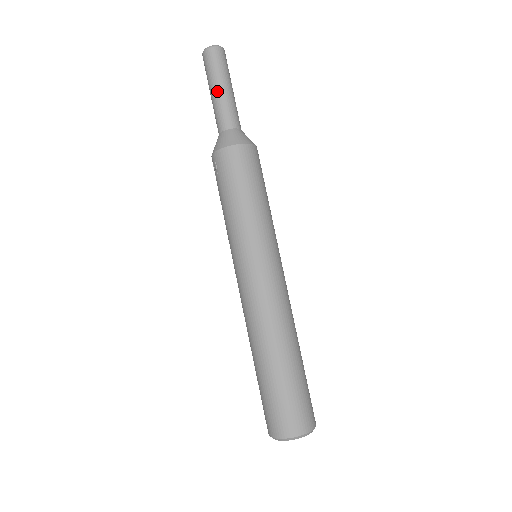
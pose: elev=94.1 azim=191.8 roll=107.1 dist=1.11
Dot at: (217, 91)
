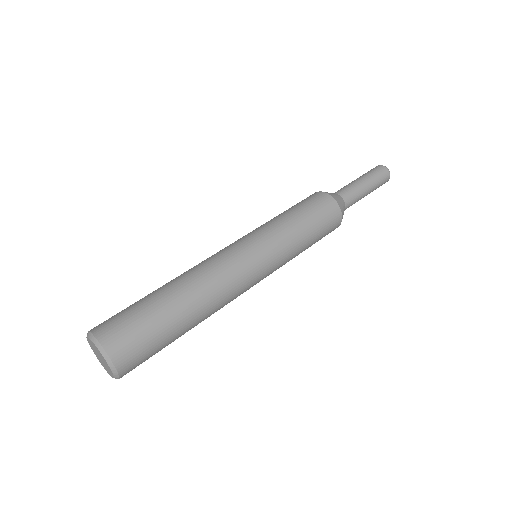
Dot at: (354, 180)
